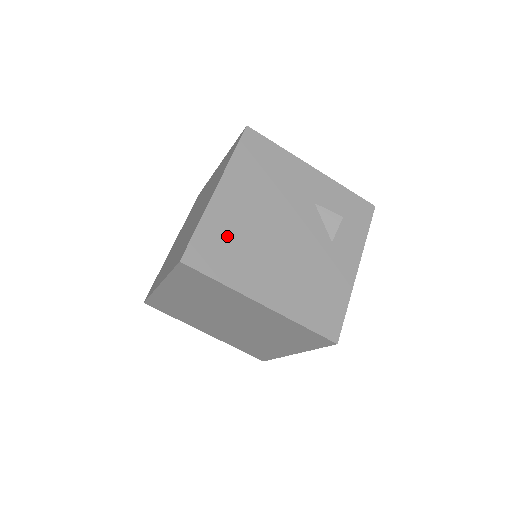
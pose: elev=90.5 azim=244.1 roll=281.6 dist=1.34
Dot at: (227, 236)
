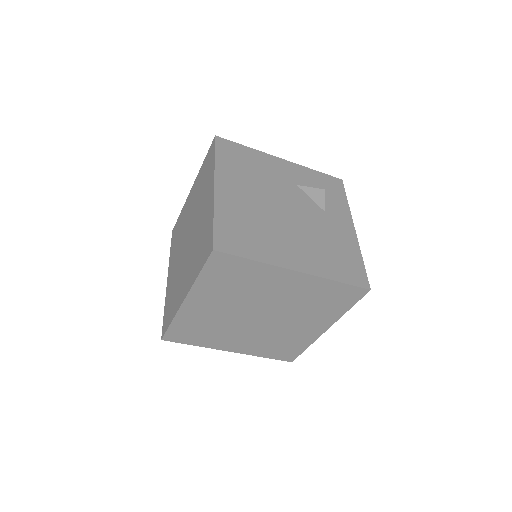
Dot at: (242, 222)
